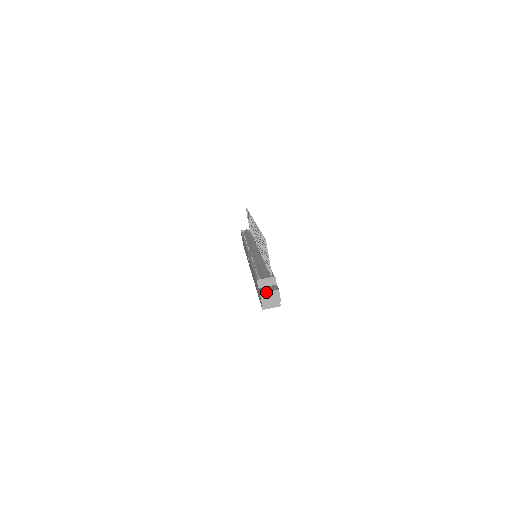
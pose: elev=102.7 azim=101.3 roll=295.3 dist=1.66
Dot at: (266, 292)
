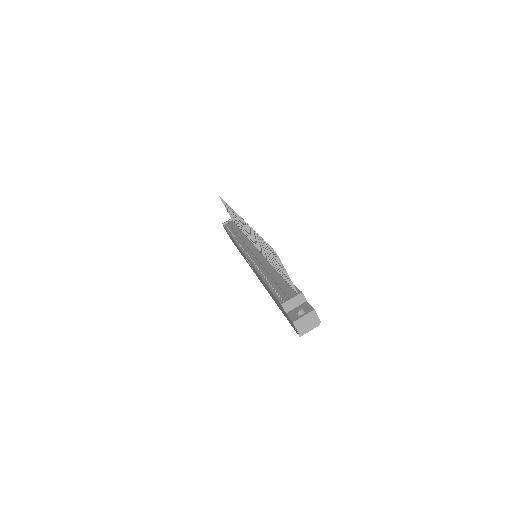
Dot at: (300, 318)
